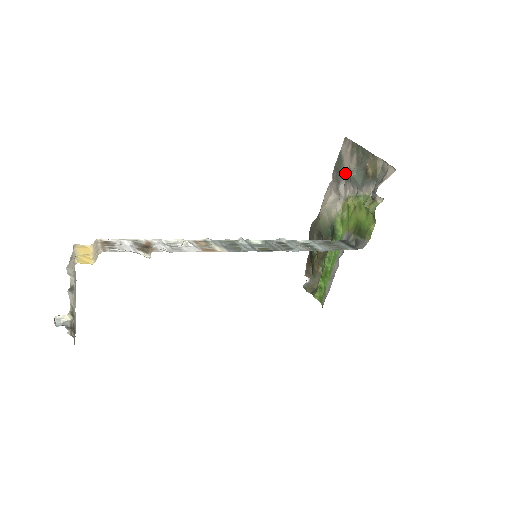
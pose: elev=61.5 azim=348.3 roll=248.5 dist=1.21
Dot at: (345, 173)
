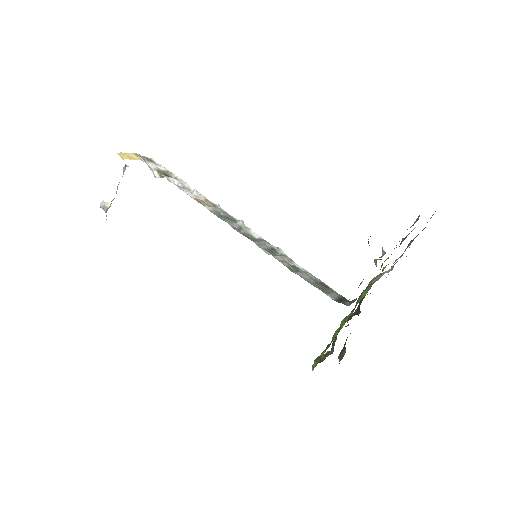
Dot at: (410, 244)
